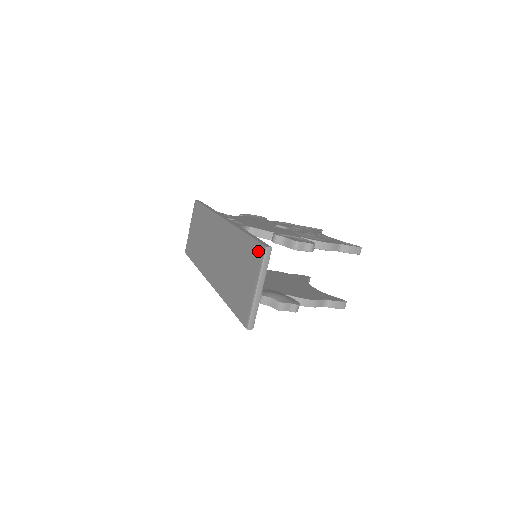
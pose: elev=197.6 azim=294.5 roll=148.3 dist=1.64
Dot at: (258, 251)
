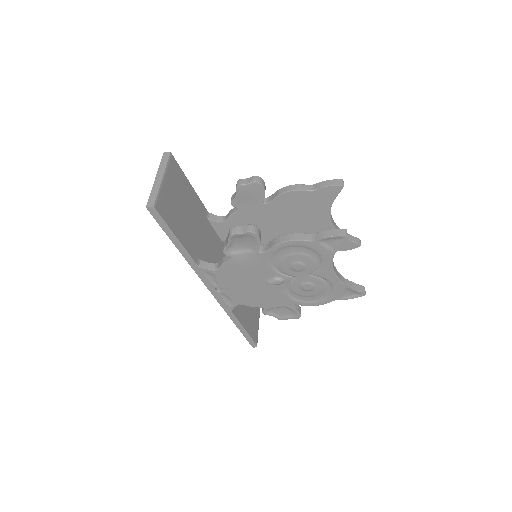
Dot at: occluded
